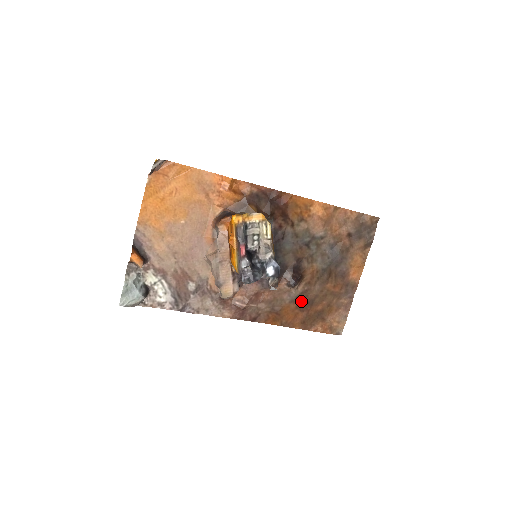
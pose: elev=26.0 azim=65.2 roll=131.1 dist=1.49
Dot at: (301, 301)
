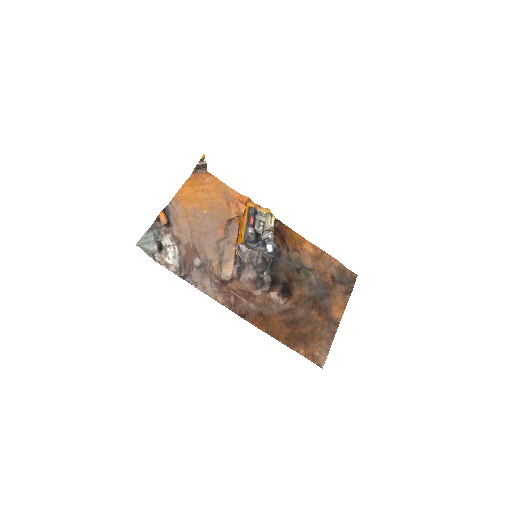
Dot at: (287, 317)
